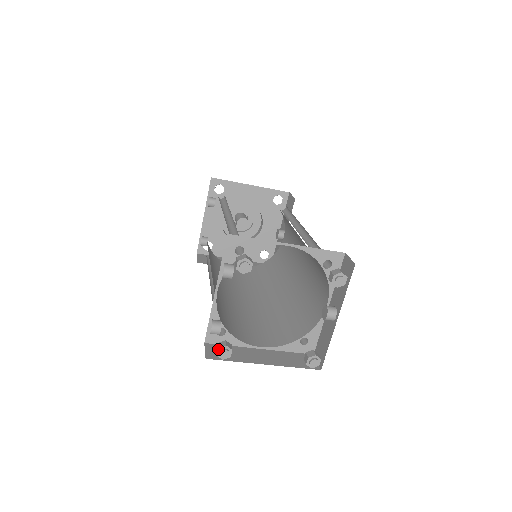
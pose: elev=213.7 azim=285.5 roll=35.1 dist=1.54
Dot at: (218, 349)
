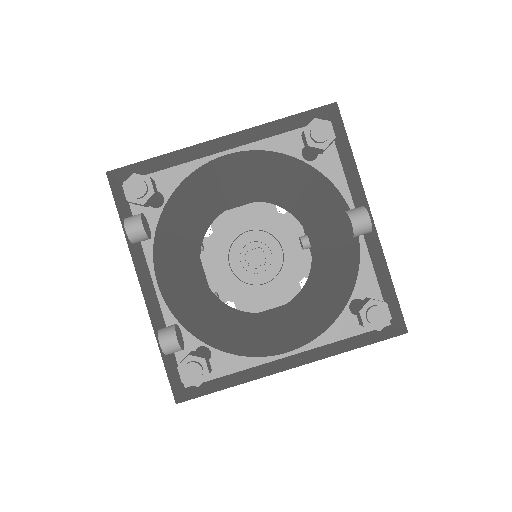
Dot at: (178, 368)
